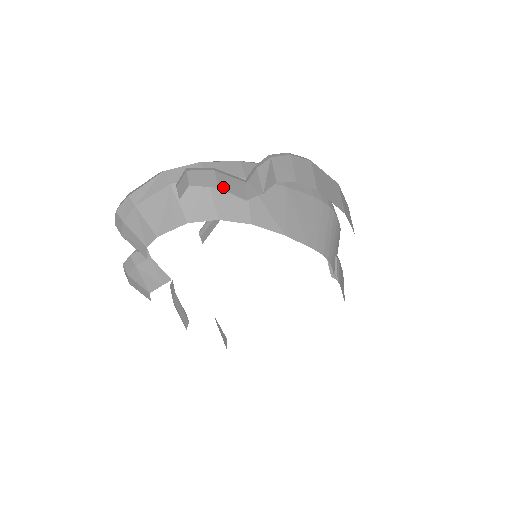
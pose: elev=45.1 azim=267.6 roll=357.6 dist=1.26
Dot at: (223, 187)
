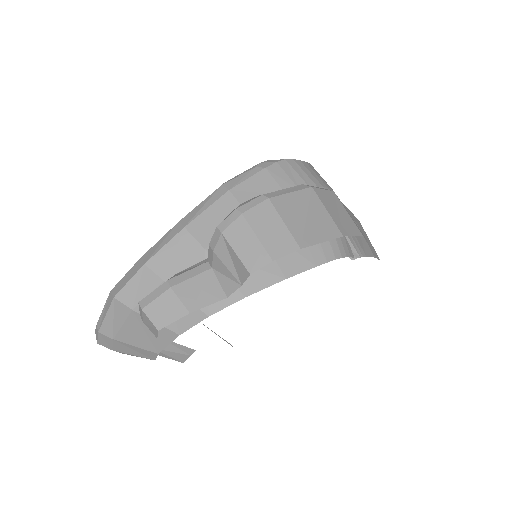
Dot at: (194, 306)
